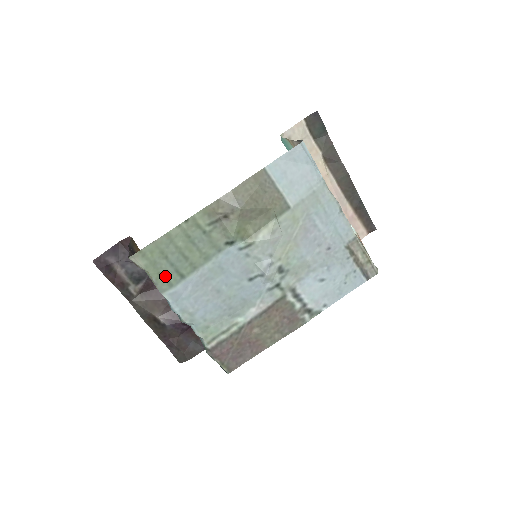
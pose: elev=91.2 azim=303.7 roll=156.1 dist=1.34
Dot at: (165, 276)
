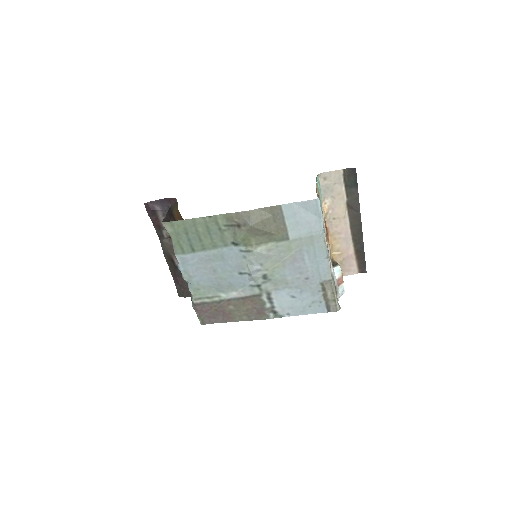
Dot at: (182, 245)
